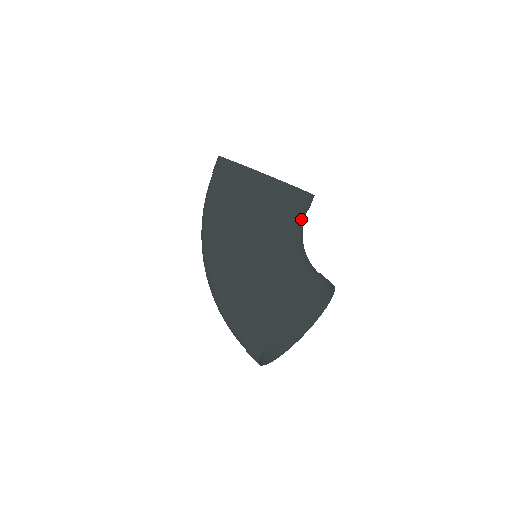
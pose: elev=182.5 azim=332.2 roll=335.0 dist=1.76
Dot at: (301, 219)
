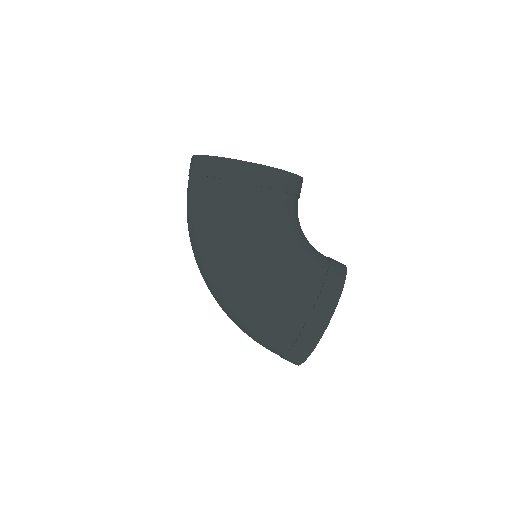
Dot at: occluded
